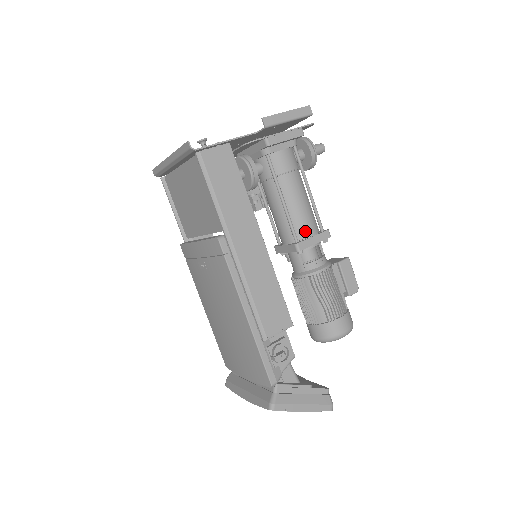
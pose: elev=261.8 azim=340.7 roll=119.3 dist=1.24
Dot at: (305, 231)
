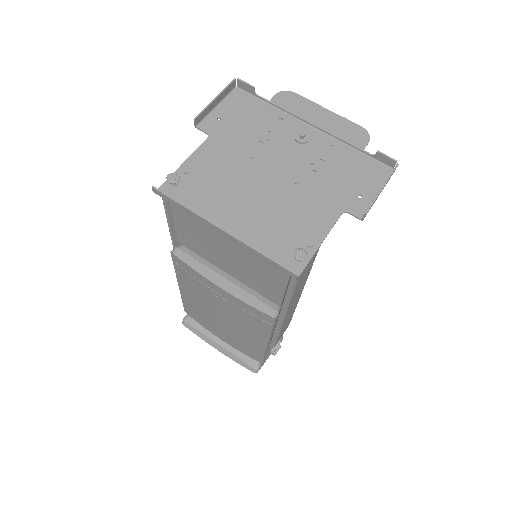
Dot at: occluded
